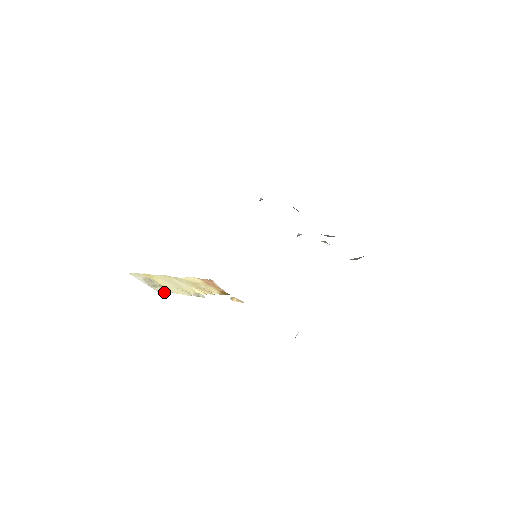
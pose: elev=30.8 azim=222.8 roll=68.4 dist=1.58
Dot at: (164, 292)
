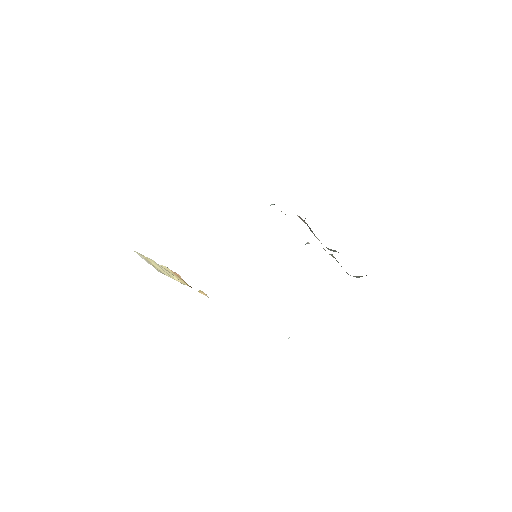
Dot at: occluded
